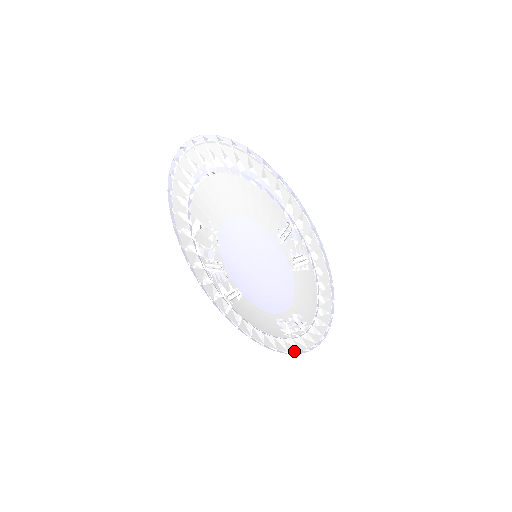
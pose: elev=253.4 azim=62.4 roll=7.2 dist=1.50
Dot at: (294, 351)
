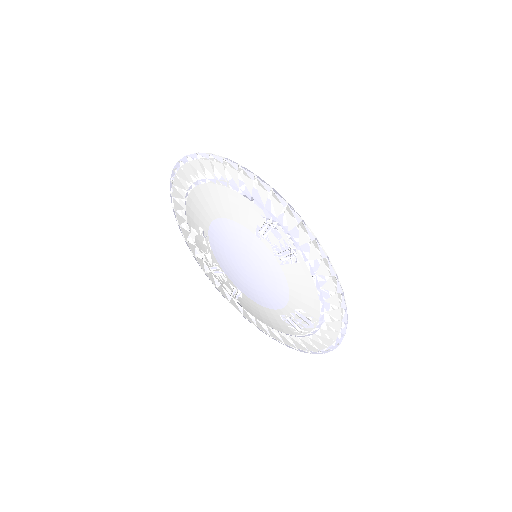
Dot at: (315, 350)
